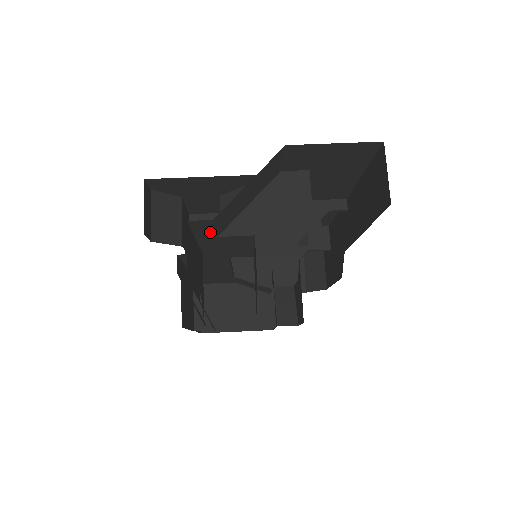
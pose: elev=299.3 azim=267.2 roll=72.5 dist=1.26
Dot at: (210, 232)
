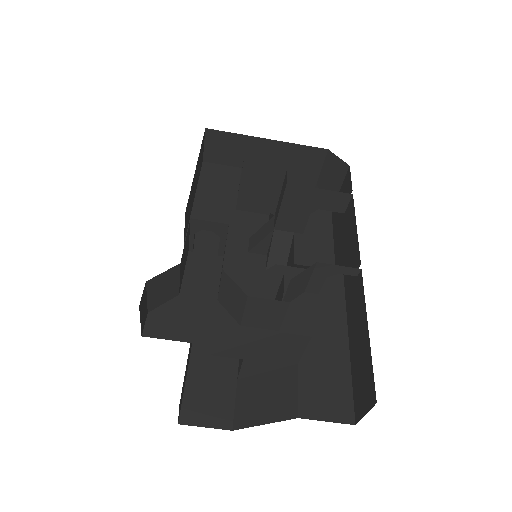
Dot at: occluded
